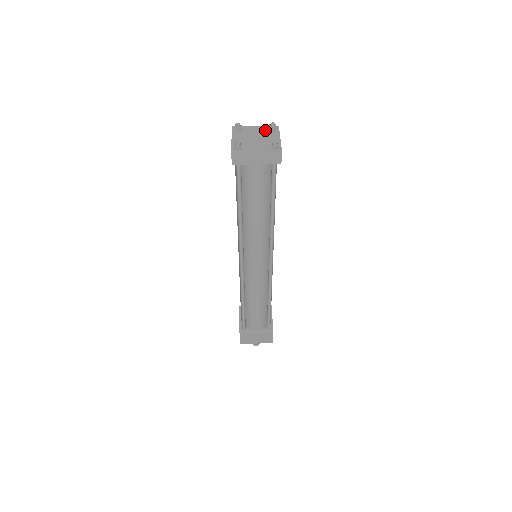
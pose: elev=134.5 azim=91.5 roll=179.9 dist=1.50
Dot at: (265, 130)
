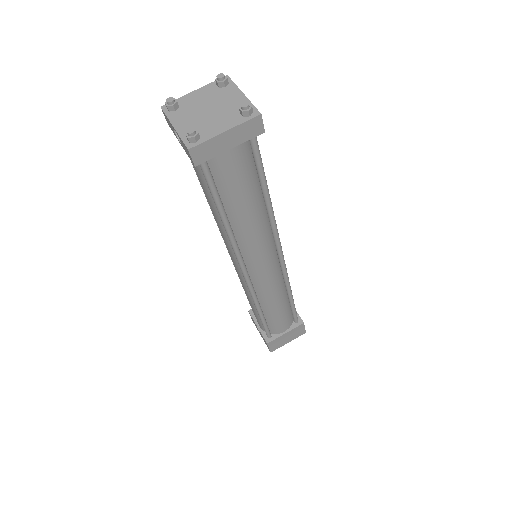
Dot at: (213, 91)
